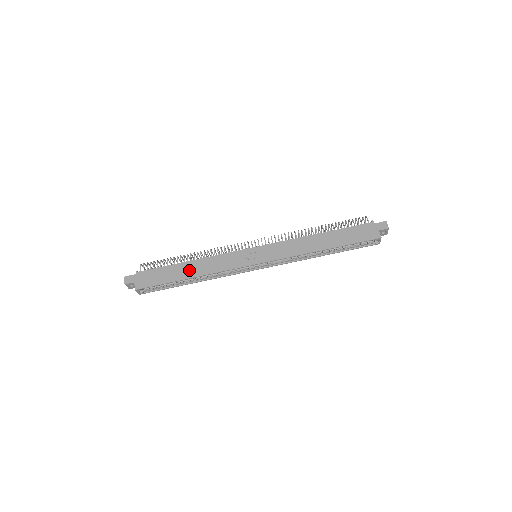
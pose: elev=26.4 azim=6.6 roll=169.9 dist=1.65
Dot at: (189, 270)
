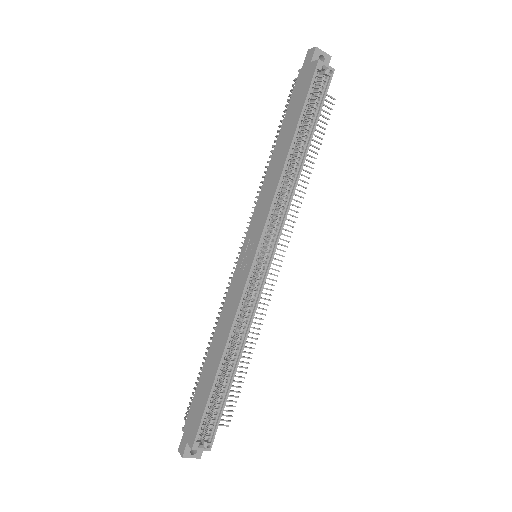
Dot at: (214, 357)
